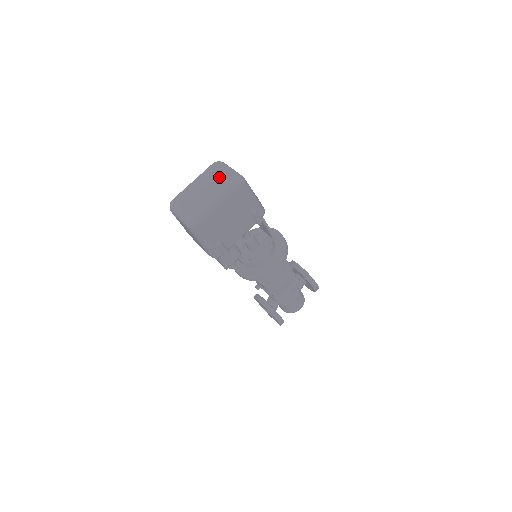
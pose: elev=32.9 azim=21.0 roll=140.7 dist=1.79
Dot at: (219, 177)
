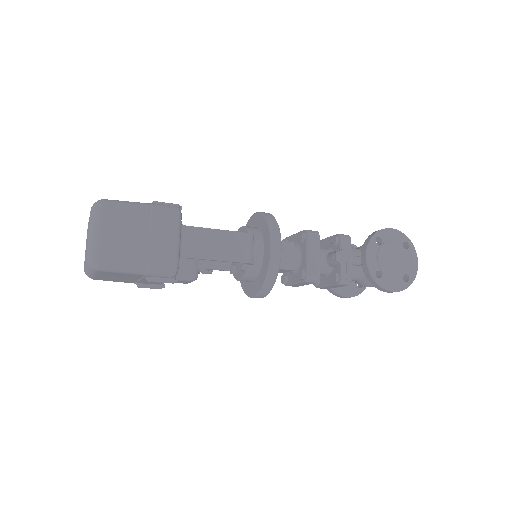
Dot at: occluded
